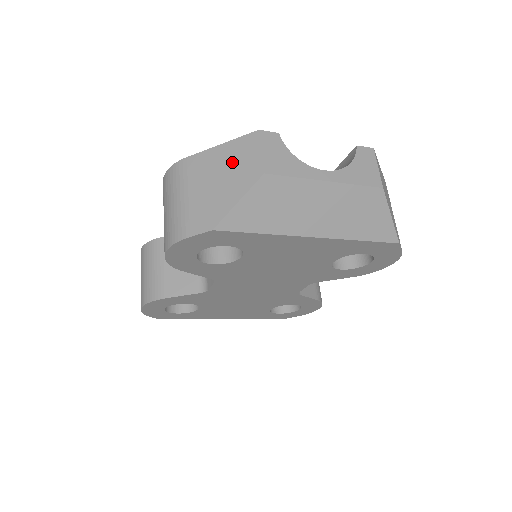
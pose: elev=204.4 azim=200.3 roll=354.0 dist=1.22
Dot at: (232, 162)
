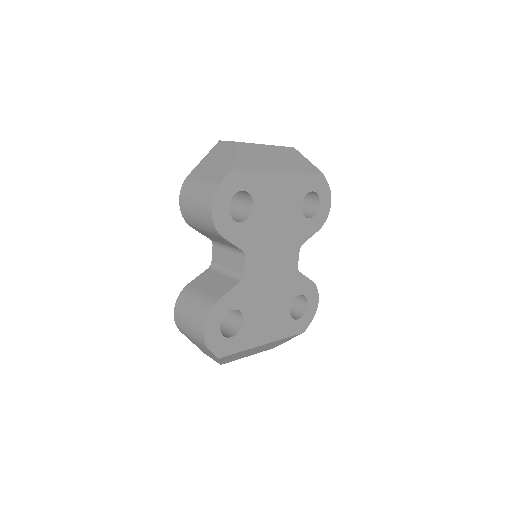
Dot at: (217, 154)
